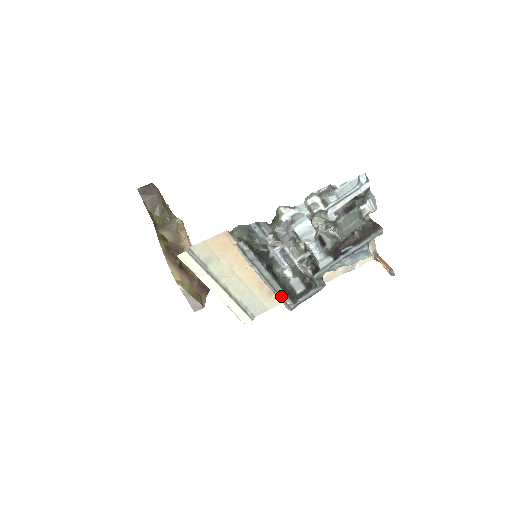
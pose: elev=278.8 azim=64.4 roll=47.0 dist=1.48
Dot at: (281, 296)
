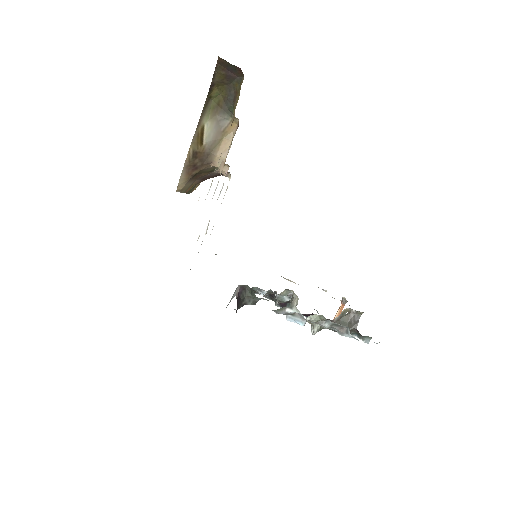
Dot at: occluded
